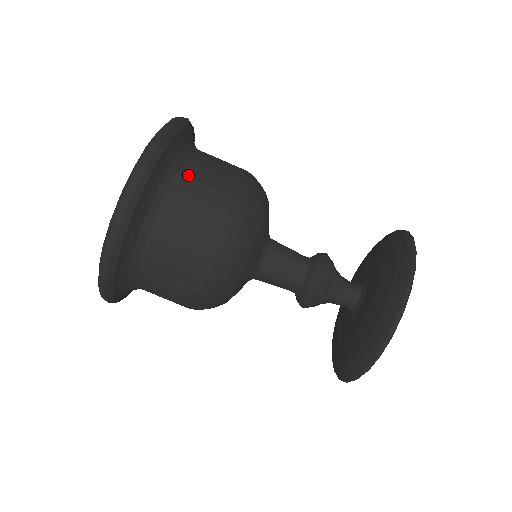
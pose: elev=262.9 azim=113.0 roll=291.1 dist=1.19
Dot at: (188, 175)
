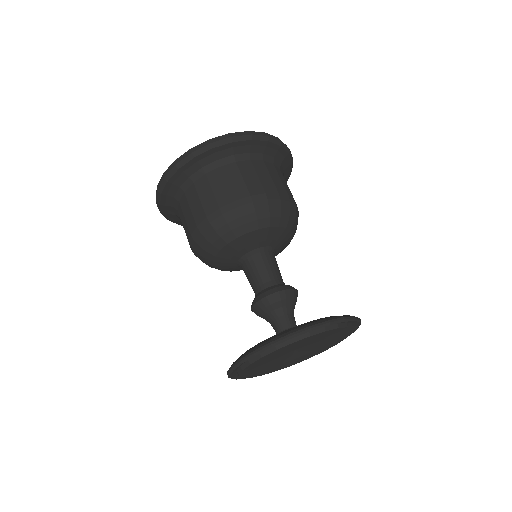
Dot at: (240, 167)
